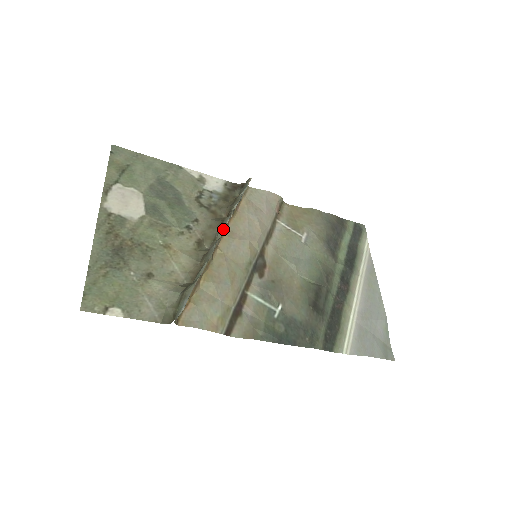
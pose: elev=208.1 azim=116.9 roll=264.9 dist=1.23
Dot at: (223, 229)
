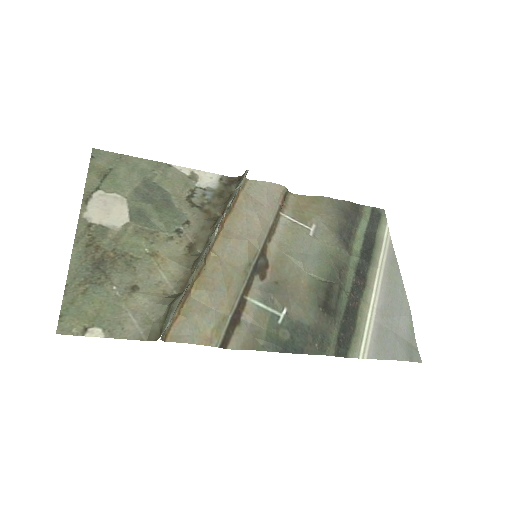
Dot at: (215, 230)
